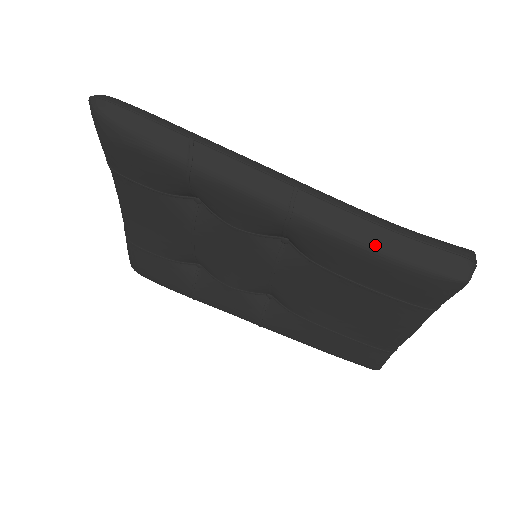
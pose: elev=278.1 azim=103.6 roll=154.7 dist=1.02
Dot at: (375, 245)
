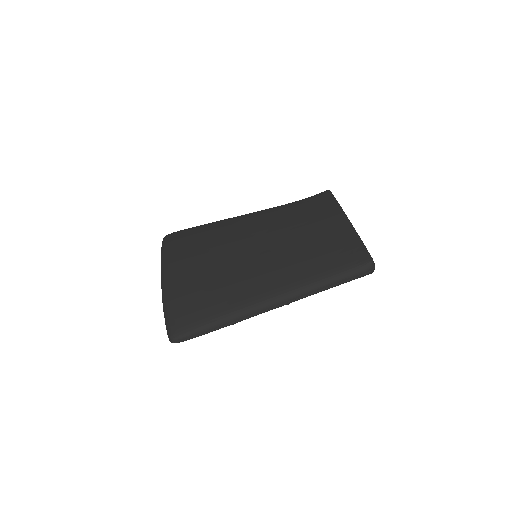
Dot at: occluded
